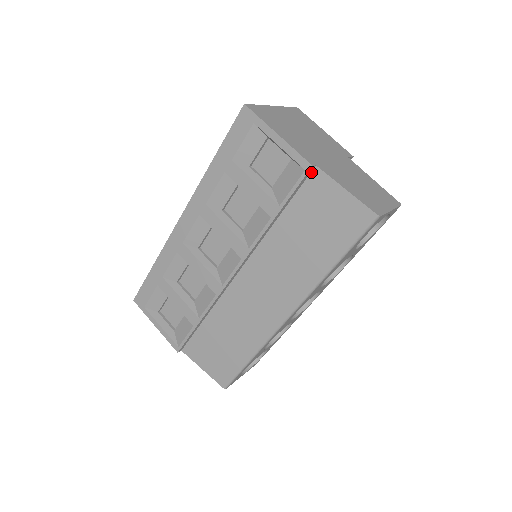
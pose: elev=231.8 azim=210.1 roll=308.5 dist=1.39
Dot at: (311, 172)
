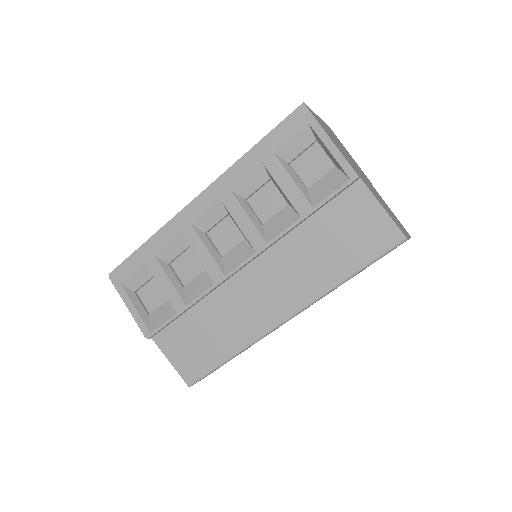
Dot at: (354, 183)
